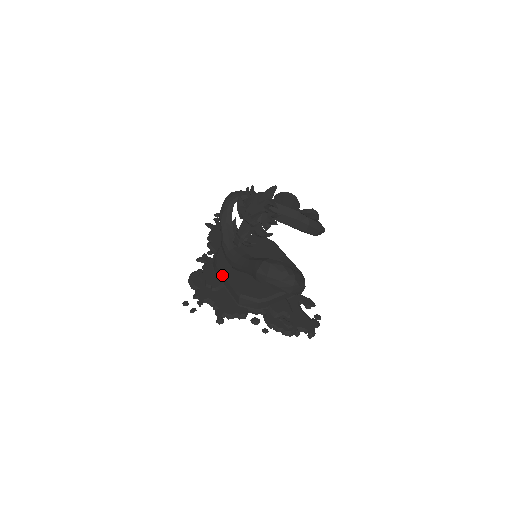
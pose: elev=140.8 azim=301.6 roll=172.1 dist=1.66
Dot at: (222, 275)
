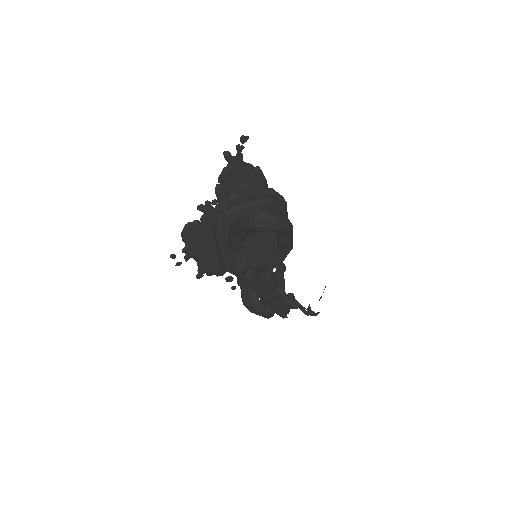
Dot at: (217, 244)
